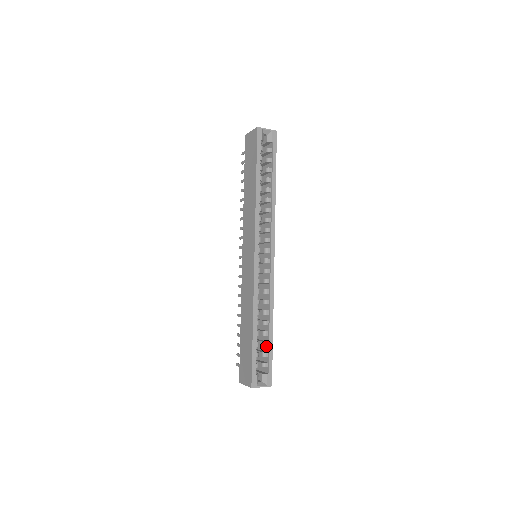
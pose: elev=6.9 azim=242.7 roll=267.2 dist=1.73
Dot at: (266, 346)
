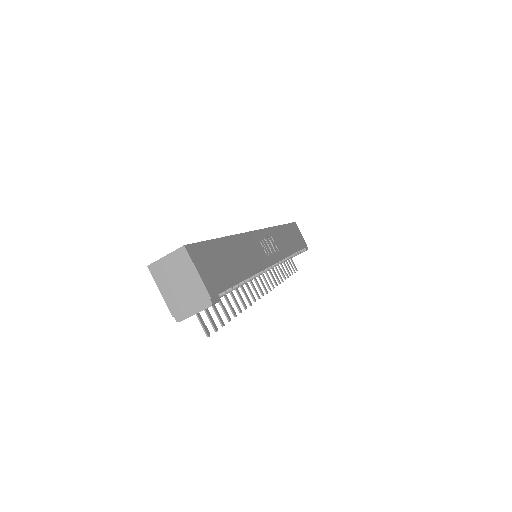
Dot at: occluded
